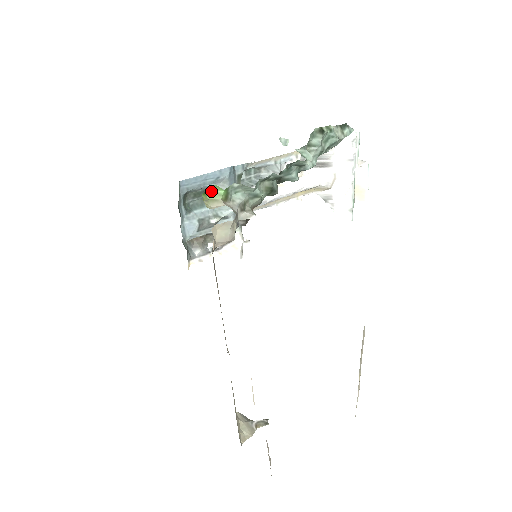
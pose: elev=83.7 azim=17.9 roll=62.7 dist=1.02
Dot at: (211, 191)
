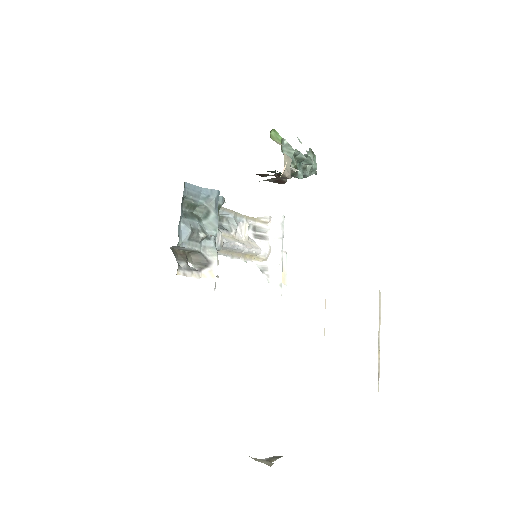
Dot at: (273, 135)
